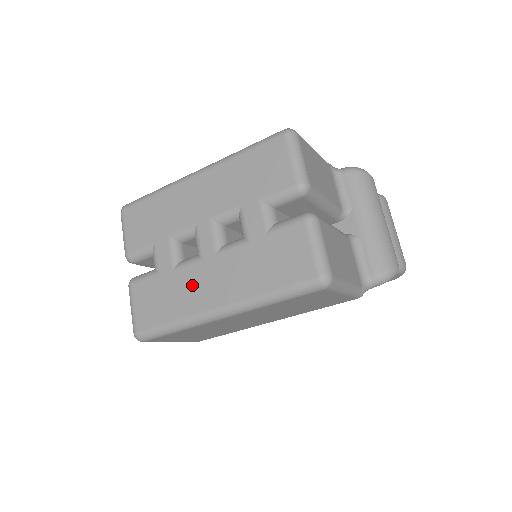
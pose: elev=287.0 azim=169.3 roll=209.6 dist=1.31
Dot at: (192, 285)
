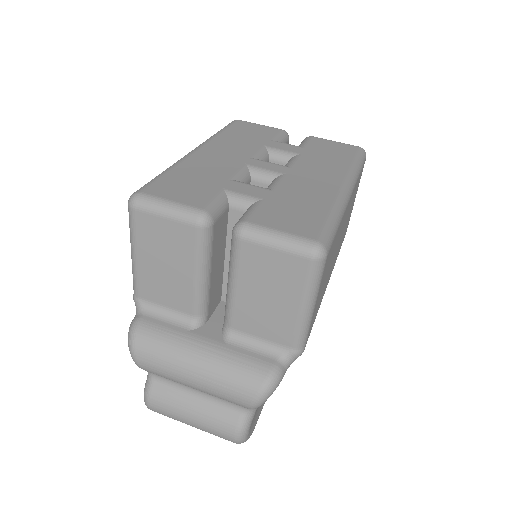
Dot at: (304, 187)
